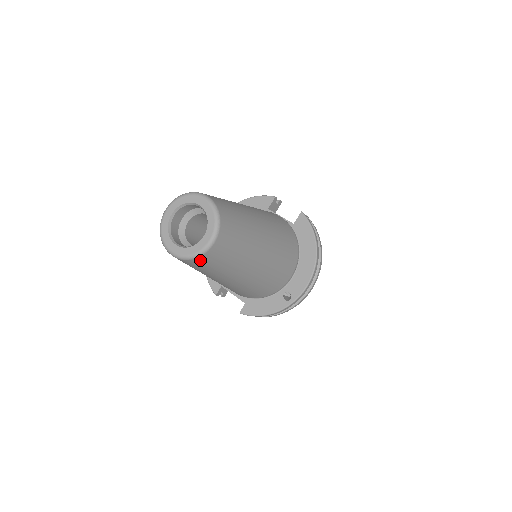
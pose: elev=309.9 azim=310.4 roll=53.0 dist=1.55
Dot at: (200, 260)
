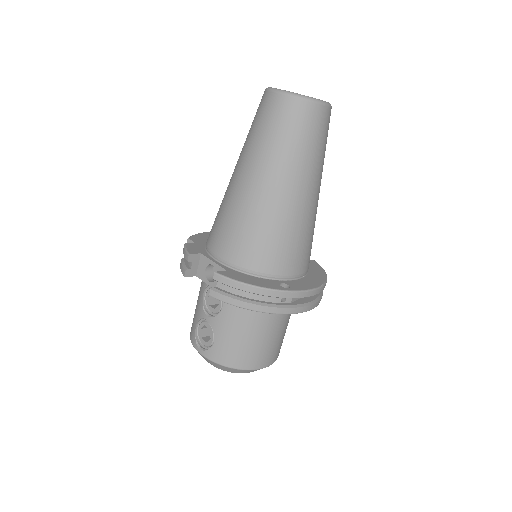
Dot at: (301, 107)
